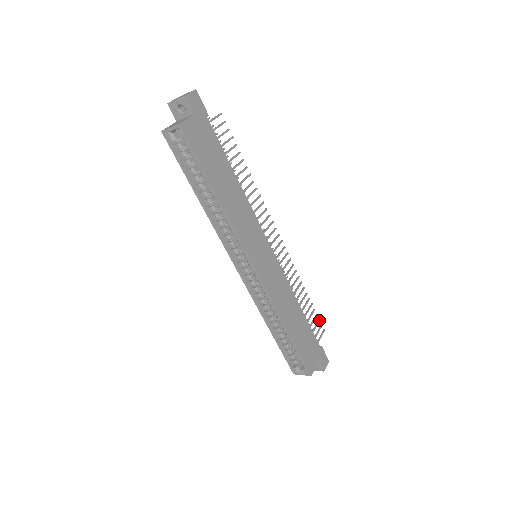
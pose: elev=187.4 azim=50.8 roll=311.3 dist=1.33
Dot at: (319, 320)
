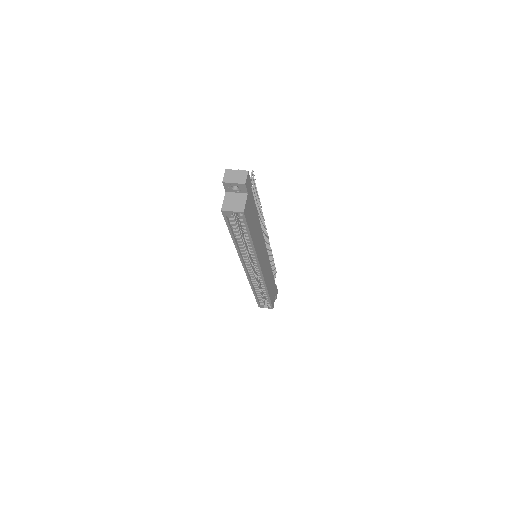
Dot at: (275, 268)
